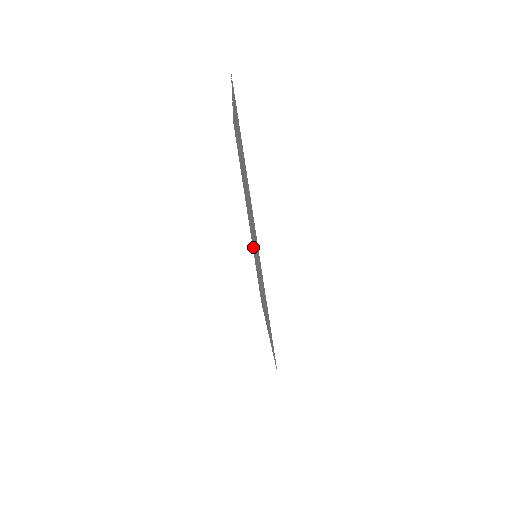
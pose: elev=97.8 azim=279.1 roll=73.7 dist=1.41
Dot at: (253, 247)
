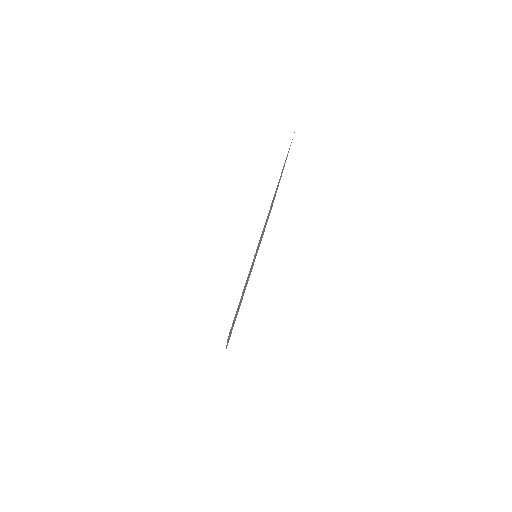
Dot at: occluded
